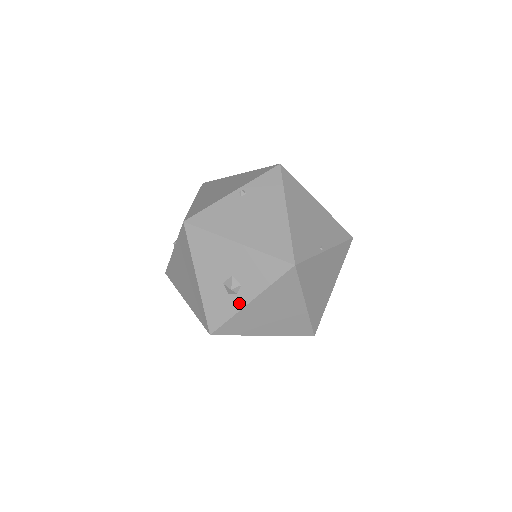
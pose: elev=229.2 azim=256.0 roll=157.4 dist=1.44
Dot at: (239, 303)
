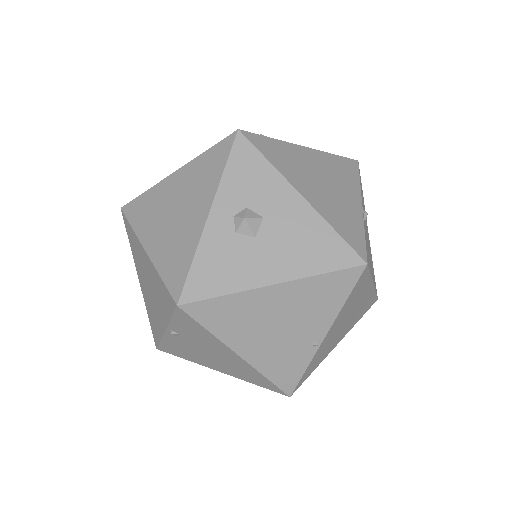
Dot at: occluded
